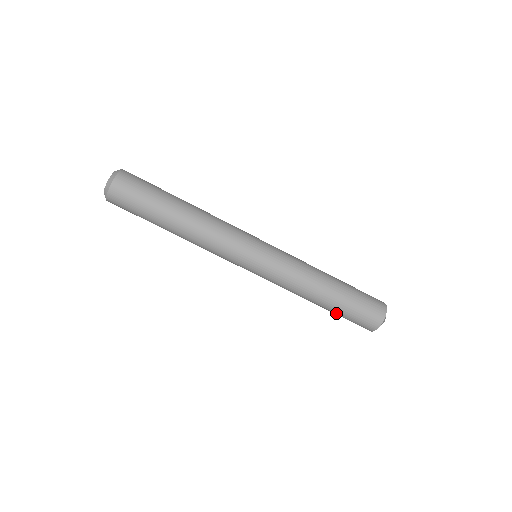
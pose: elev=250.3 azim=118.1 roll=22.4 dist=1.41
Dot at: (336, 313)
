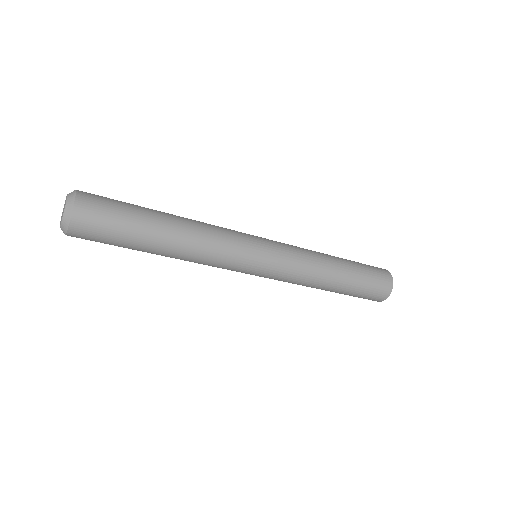
Dot at: (345, 294)
